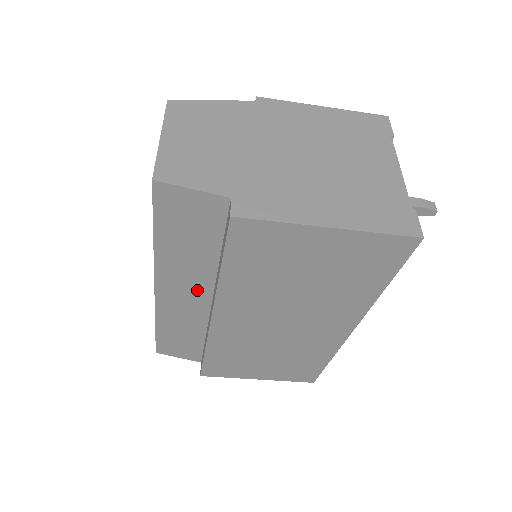
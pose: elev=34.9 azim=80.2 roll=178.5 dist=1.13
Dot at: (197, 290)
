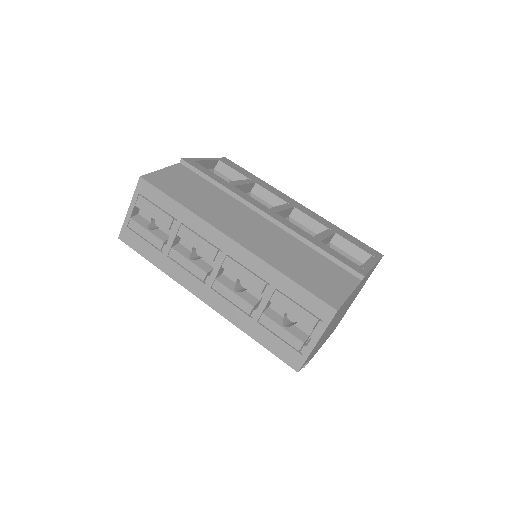
Dot at: occluded
